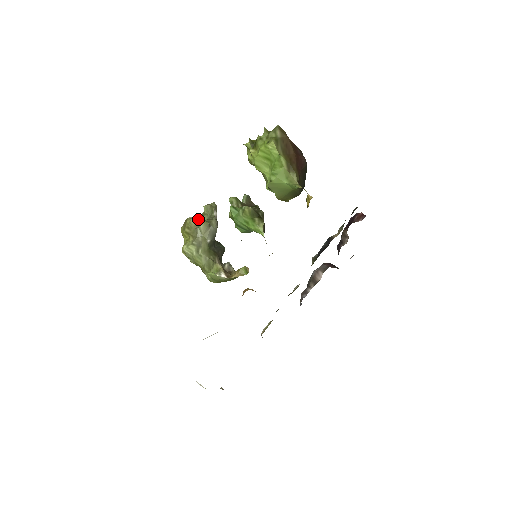
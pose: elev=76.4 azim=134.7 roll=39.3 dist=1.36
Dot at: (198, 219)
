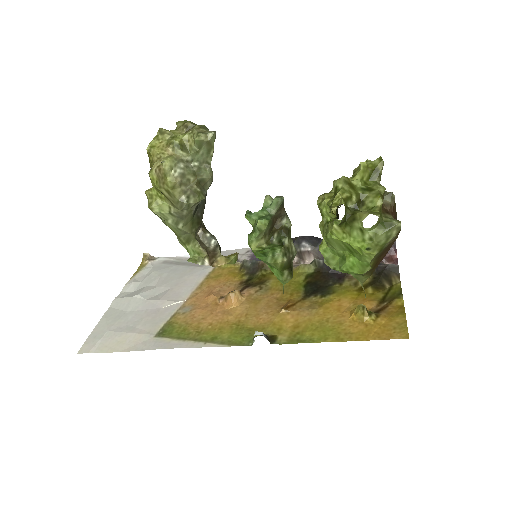
Dot at: (186, 178)
